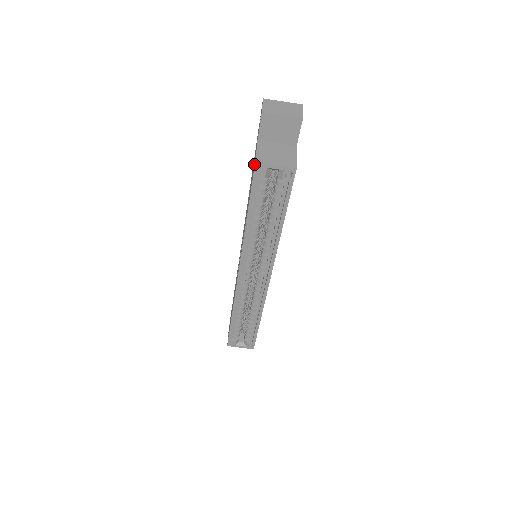
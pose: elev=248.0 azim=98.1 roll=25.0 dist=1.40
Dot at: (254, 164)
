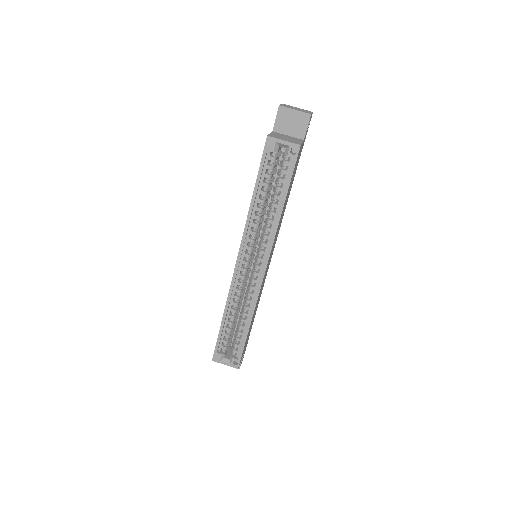
Dot at: occluded
